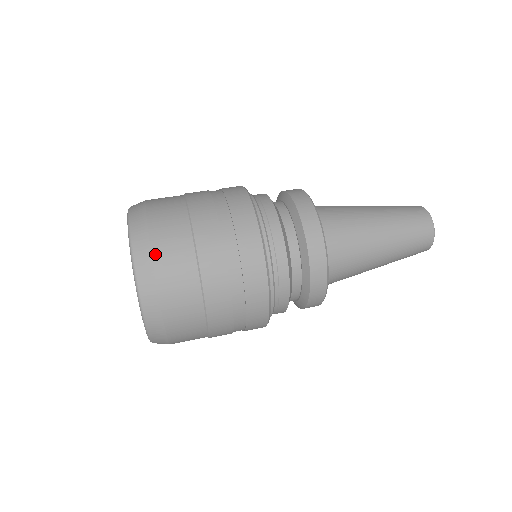
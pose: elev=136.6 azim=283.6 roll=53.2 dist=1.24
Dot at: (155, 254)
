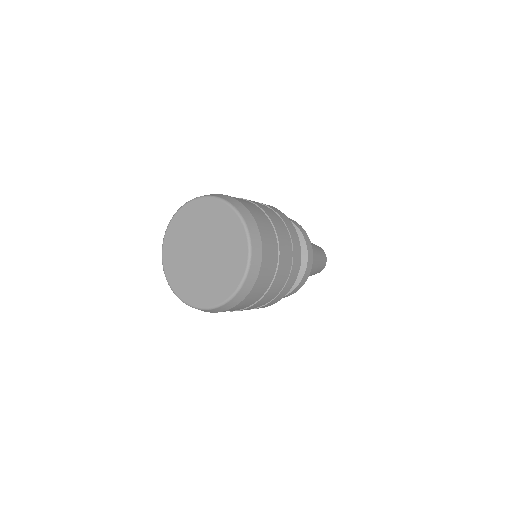
Dot at: occluded
